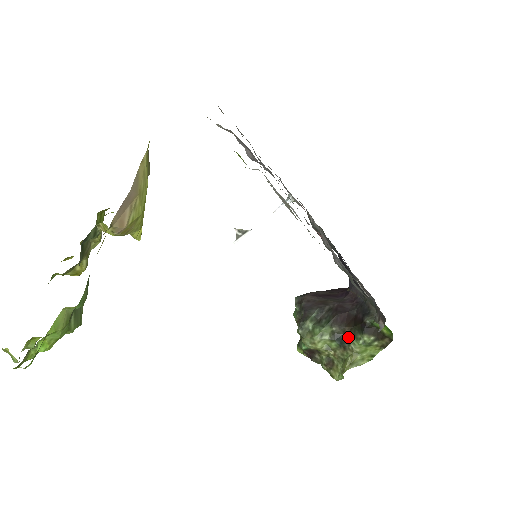
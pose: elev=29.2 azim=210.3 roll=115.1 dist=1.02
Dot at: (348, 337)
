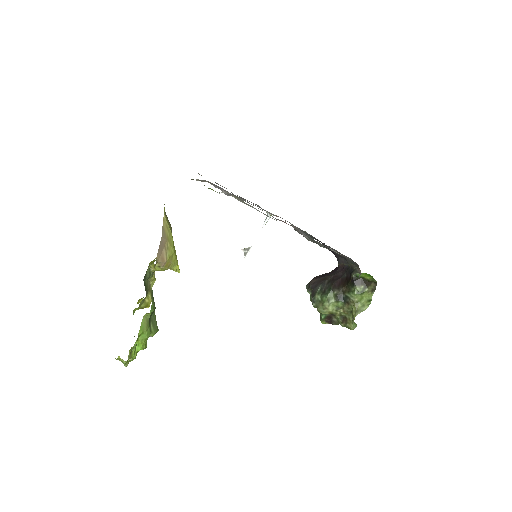
Dot at: (347, 294)
